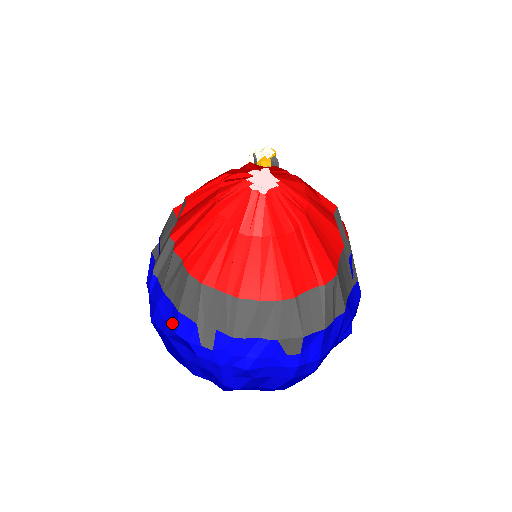
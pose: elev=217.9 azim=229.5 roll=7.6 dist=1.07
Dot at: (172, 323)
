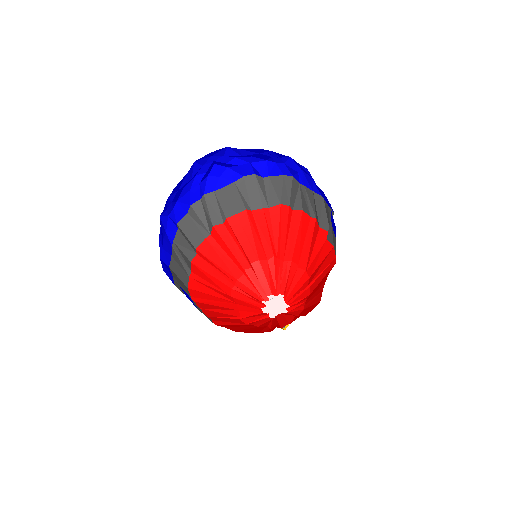
Dot at: (164, 252)
